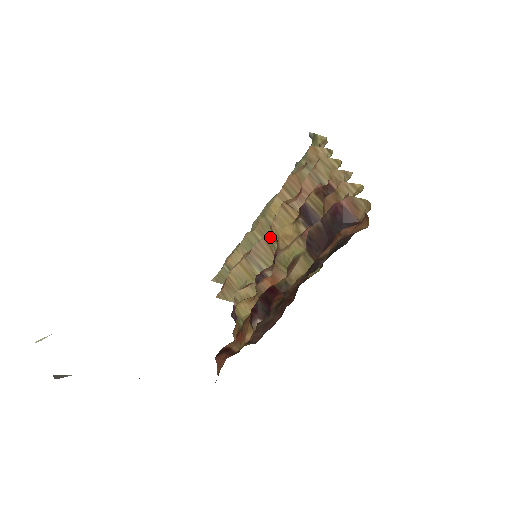
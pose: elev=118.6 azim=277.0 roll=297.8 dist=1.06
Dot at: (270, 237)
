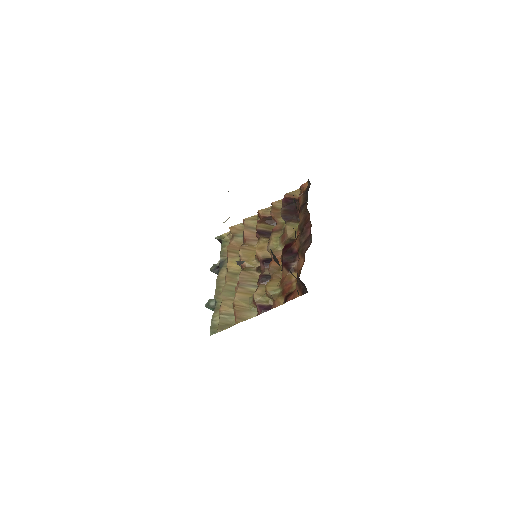
Dot at: (245, 268)
